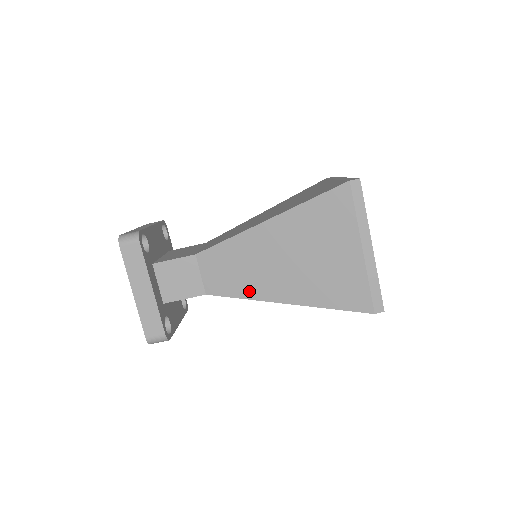
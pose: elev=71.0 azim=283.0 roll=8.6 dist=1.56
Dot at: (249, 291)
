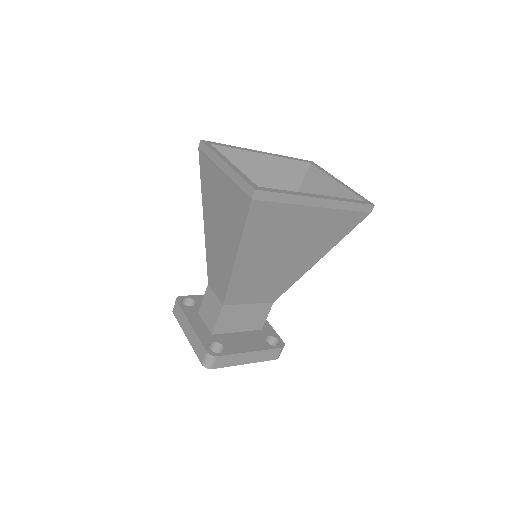
Dot at: (226, 275)
